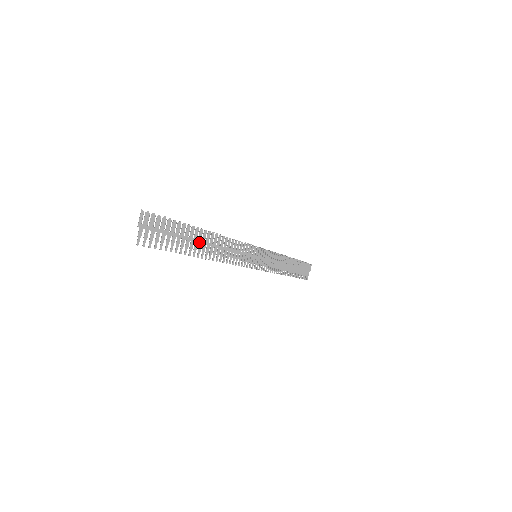
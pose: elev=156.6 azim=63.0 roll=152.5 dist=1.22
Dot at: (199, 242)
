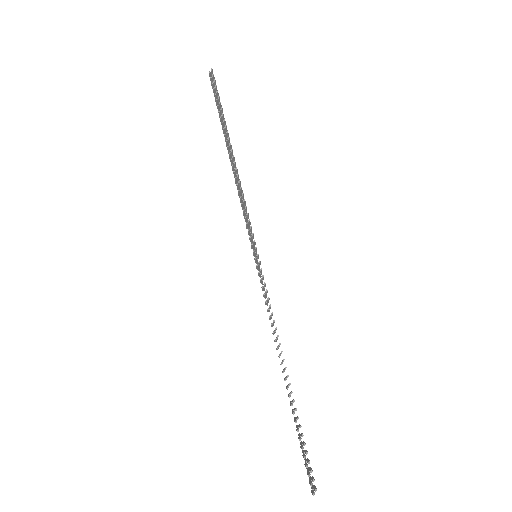
Dot at: occluded
